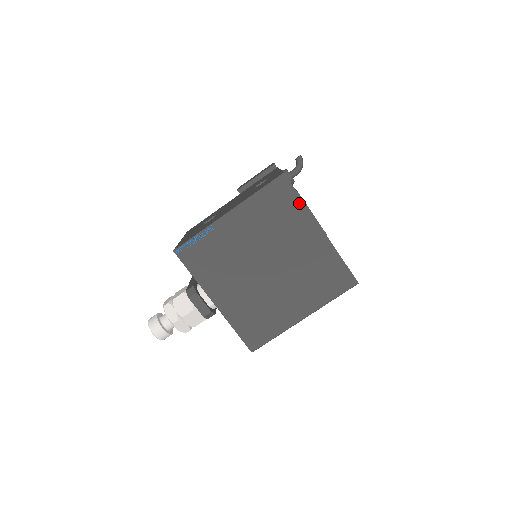
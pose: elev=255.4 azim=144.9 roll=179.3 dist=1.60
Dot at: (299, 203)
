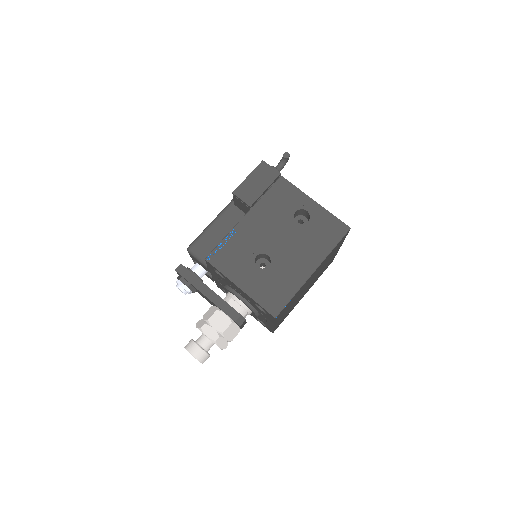
Dot at: occluded
